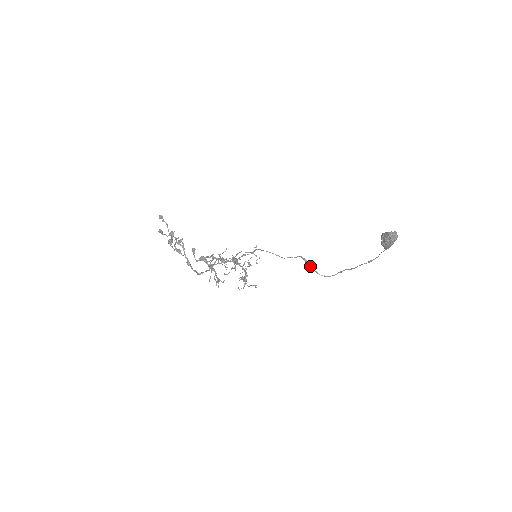
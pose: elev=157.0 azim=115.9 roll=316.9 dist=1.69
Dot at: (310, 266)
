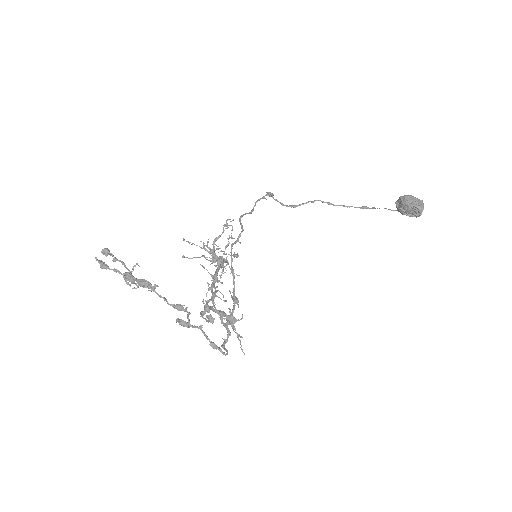
Dot at: (273, 197)
